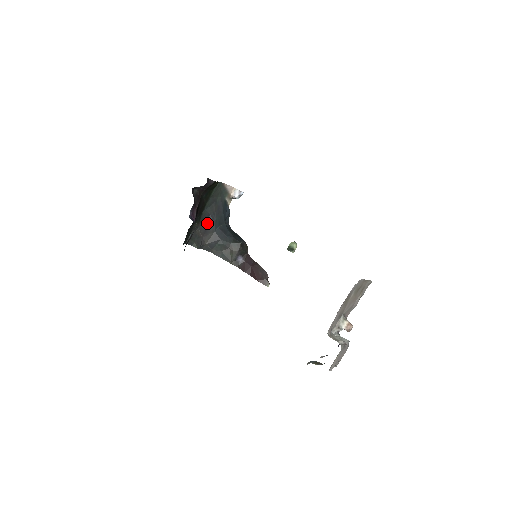
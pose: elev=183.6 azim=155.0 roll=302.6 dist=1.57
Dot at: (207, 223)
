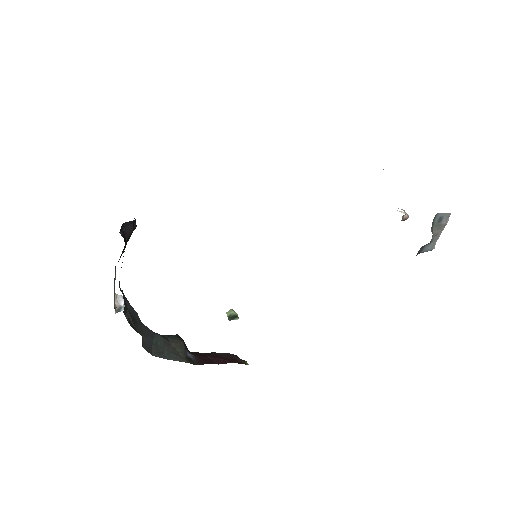
Dot at: (129, 310)
